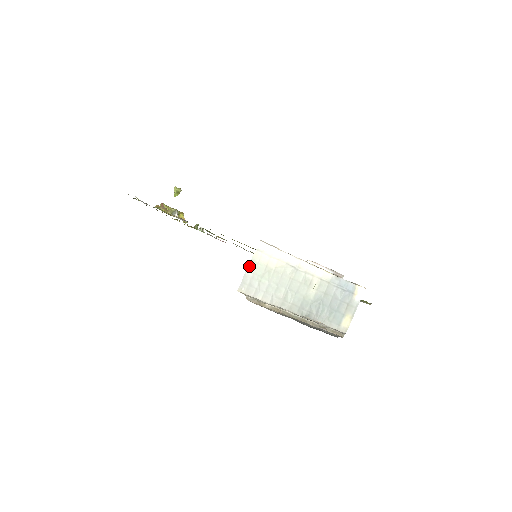
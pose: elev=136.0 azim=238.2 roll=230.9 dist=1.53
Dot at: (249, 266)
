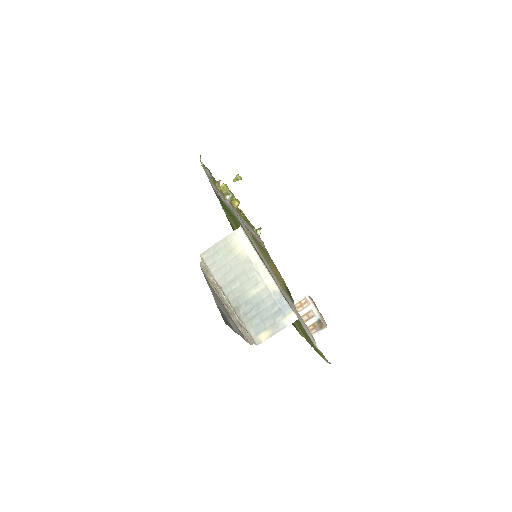
Dot at: (220, 241)
